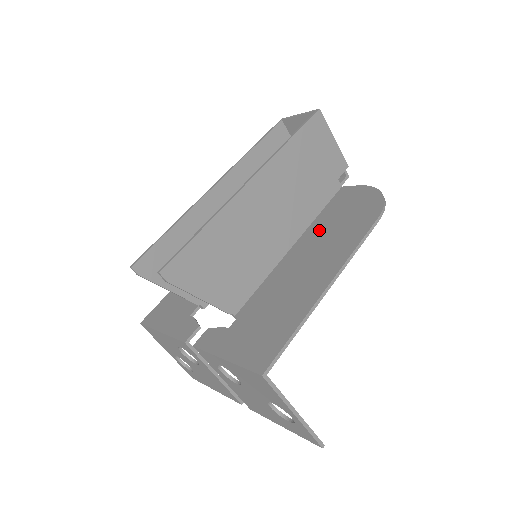
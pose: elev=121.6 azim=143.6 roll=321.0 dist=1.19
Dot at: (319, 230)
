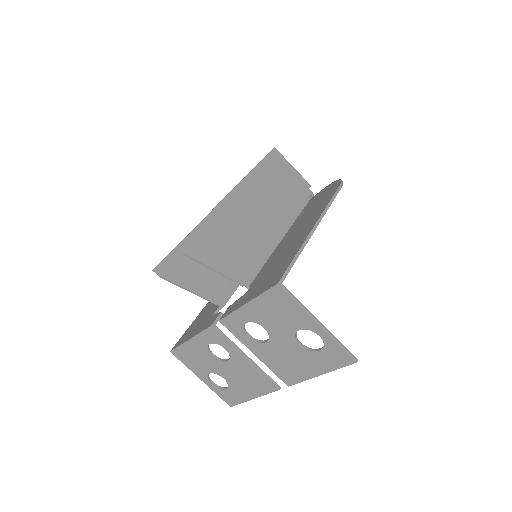
Dot at: (300, 220)
